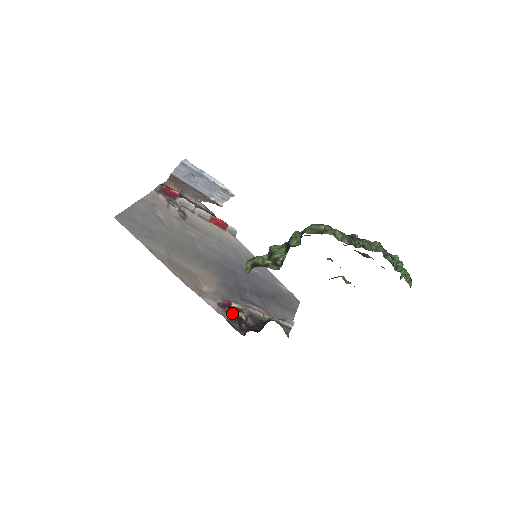
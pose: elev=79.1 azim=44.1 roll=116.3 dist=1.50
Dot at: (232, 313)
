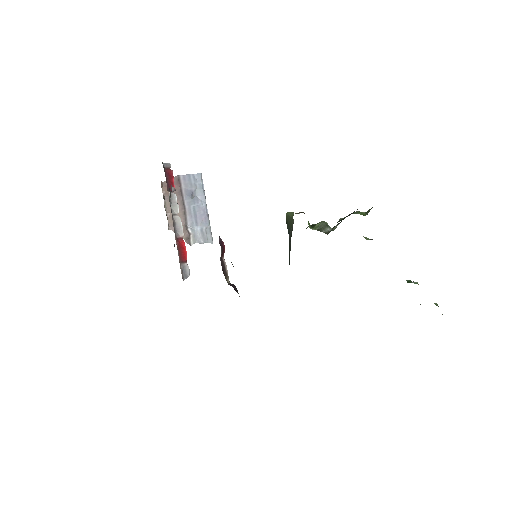
Dot at: (222, 262)
